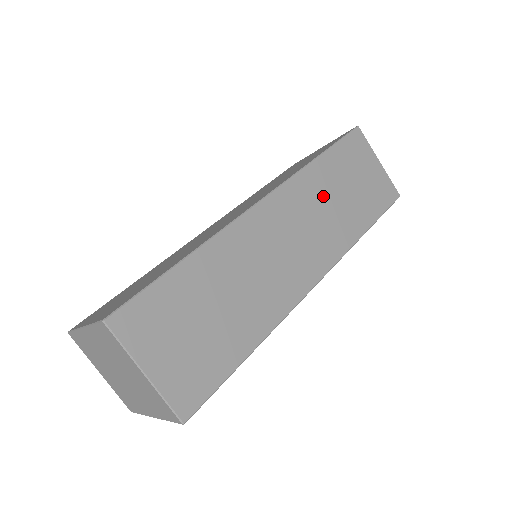
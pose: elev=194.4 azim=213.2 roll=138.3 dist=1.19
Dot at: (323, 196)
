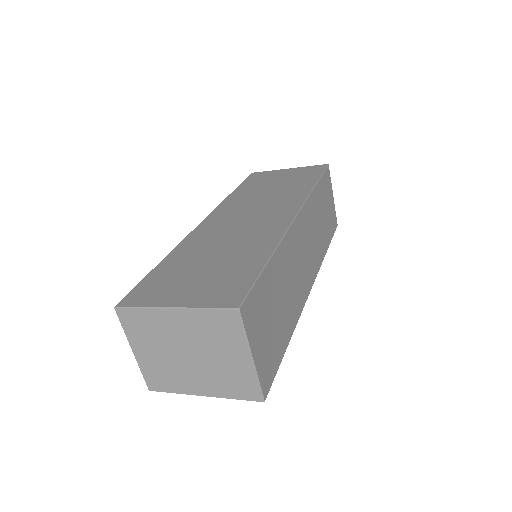
Dot at: (316, 218)
